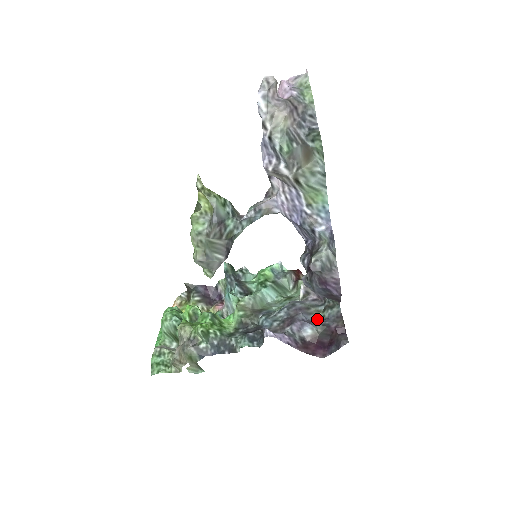
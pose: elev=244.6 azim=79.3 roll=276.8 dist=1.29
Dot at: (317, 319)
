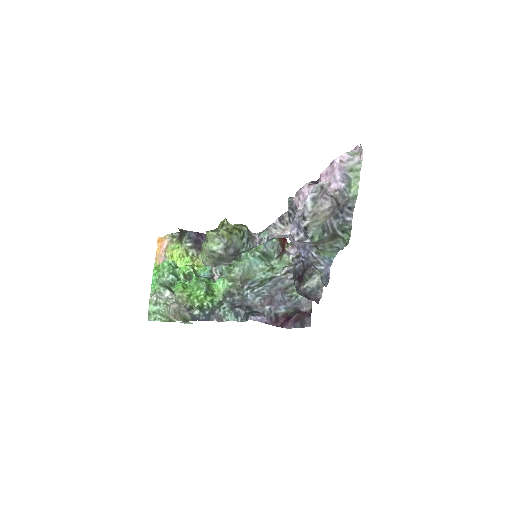
Dot at: (291, 298)
